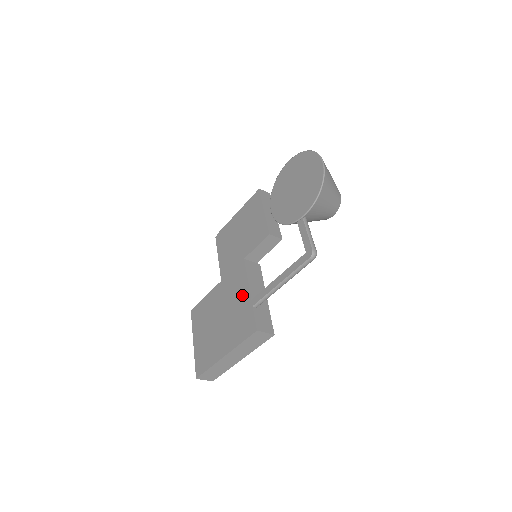
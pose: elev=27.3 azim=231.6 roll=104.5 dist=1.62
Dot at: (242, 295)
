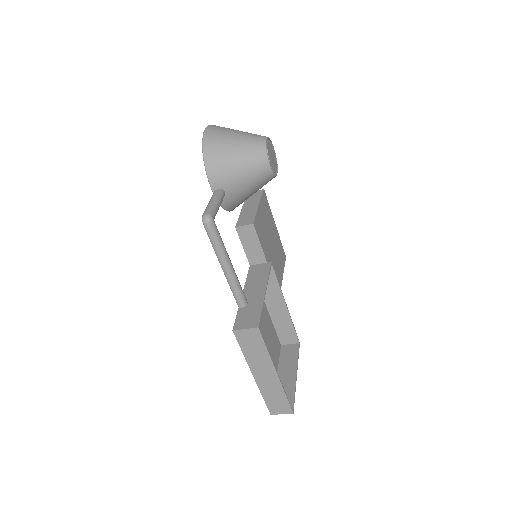
Dot at: occluded
